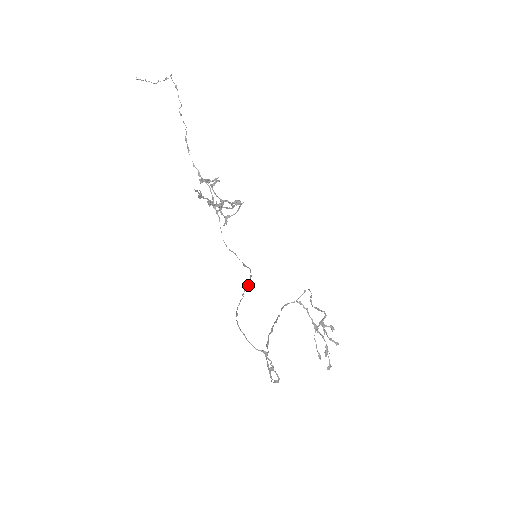
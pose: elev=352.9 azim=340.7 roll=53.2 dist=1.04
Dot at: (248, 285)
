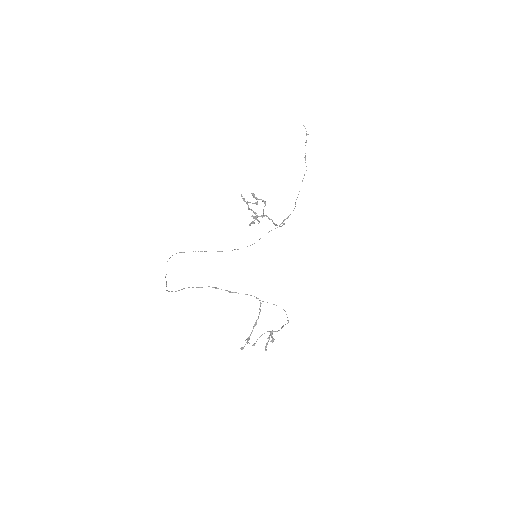
Dot at: occluded
